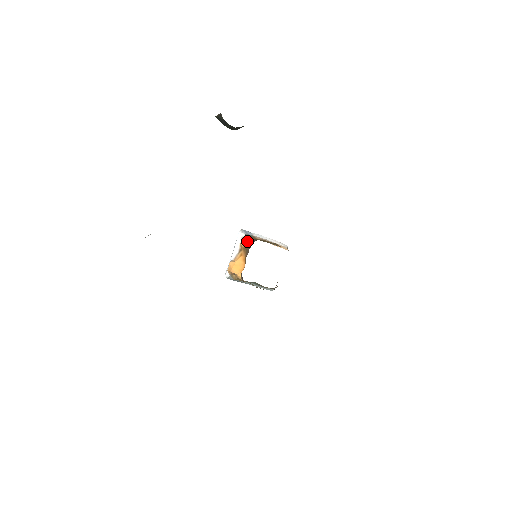
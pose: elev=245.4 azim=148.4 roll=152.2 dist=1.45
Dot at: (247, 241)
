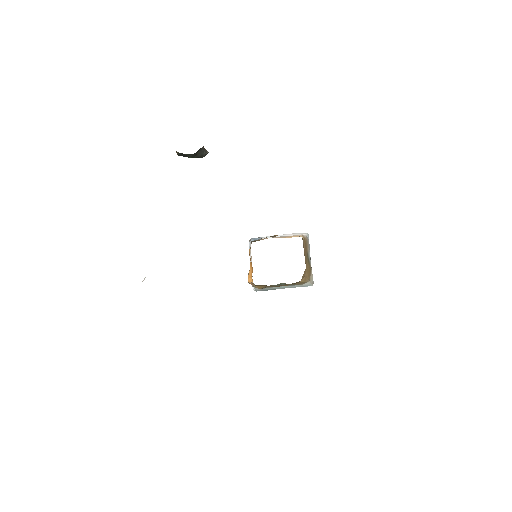
Dot at: occluded
